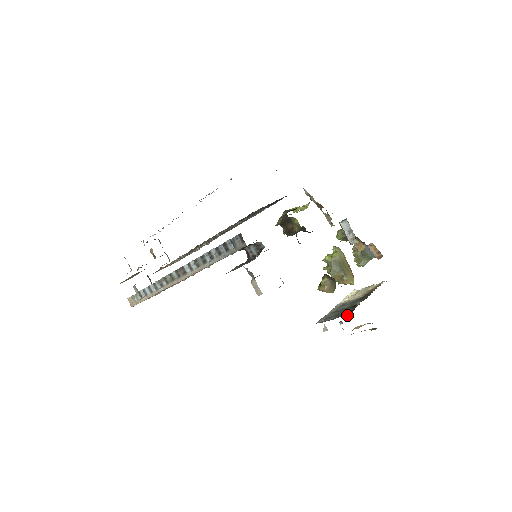
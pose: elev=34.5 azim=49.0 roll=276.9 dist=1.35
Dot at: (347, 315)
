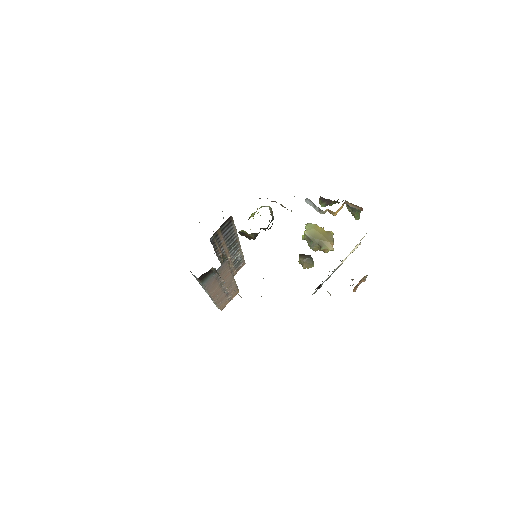
Dot at: occluded
